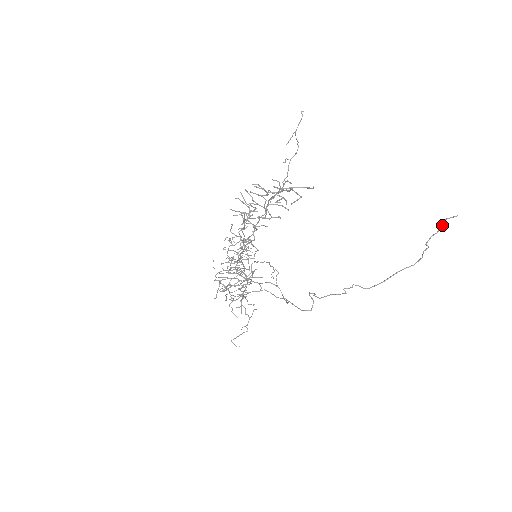
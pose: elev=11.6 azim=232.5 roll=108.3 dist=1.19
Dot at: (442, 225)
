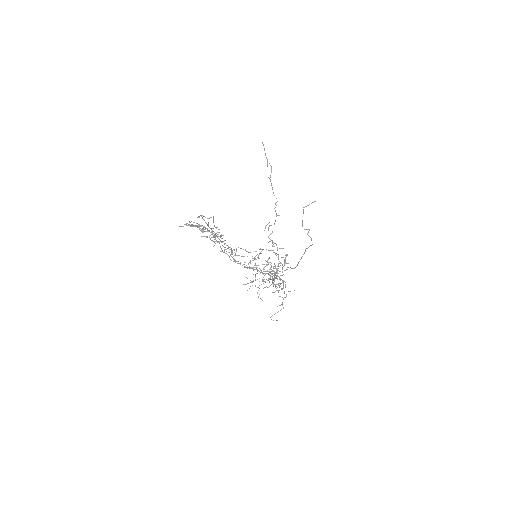
Dot at: occluded
